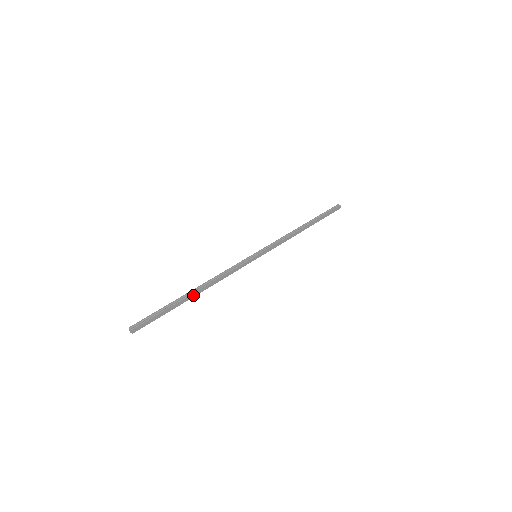
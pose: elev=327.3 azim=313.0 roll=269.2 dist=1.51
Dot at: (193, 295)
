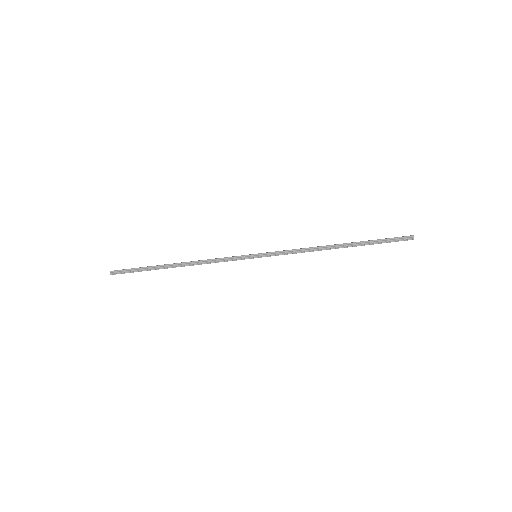
Dot at: (173, 267)
